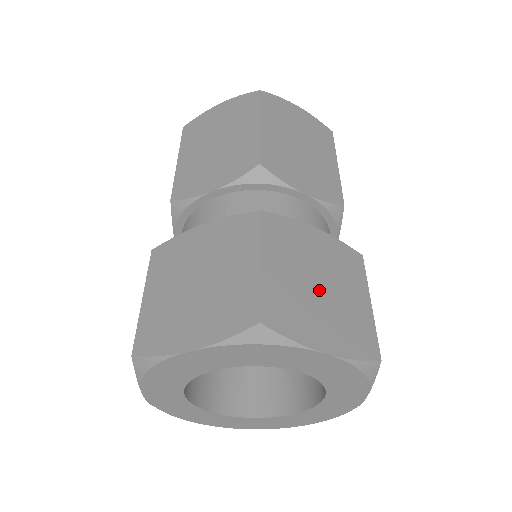
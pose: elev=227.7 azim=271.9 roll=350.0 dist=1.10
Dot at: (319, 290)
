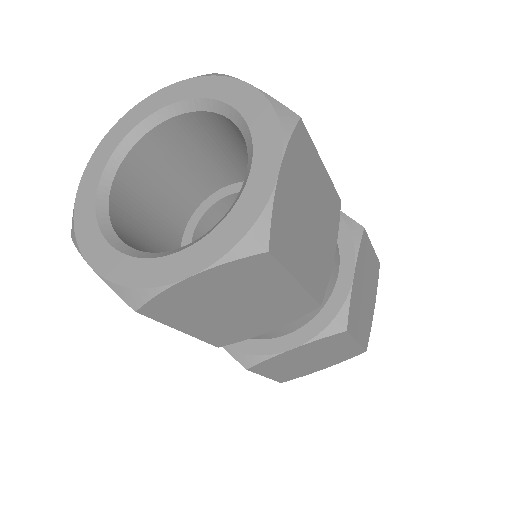
Dot at: (311, 361)
